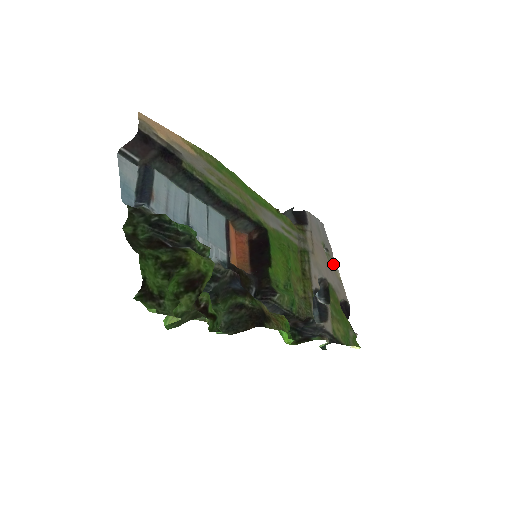
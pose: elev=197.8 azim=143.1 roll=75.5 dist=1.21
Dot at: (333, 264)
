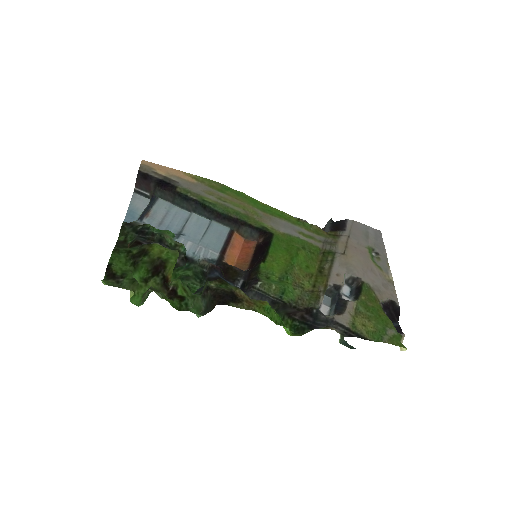
Dot at: (383, 267)
